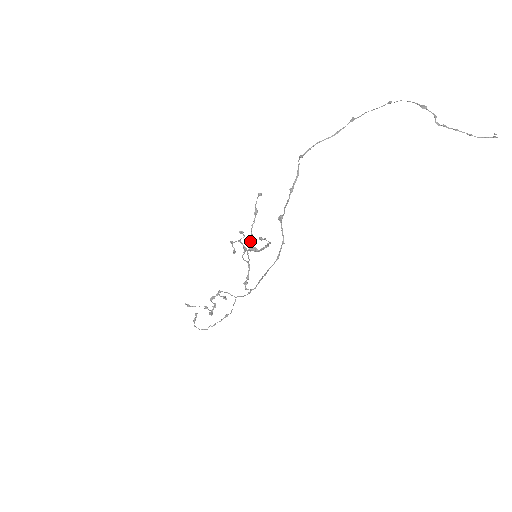
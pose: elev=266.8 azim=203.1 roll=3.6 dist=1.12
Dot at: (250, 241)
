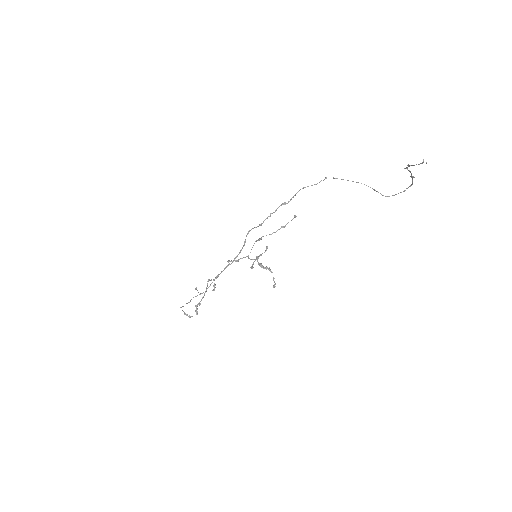
Dot at: (263, 236)
